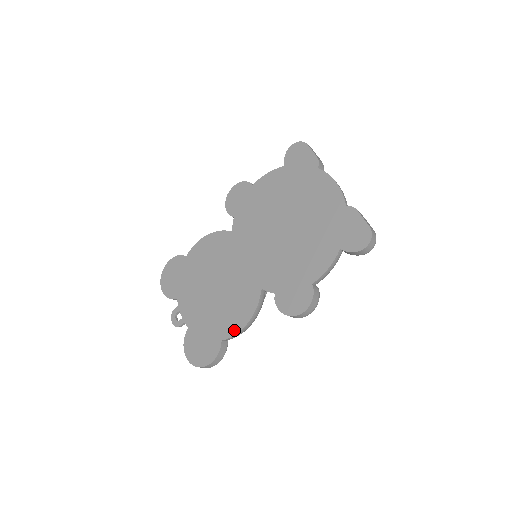
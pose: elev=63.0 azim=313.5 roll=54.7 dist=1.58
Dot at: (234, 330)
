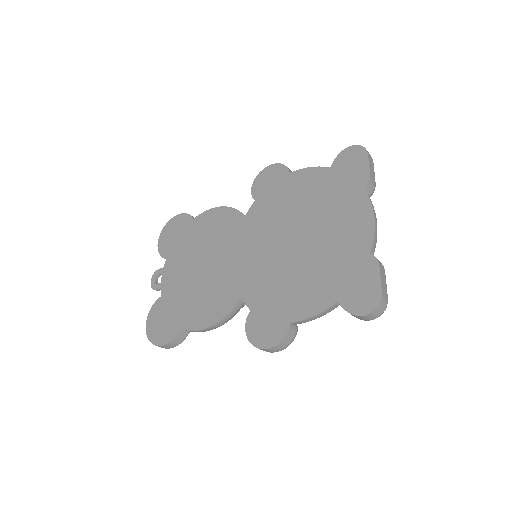
Dot at: (197, 325)
